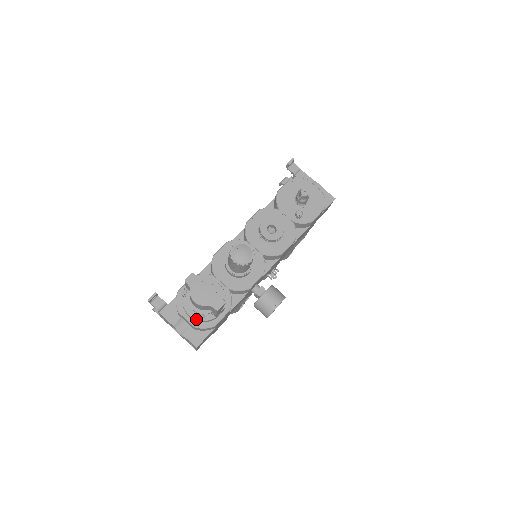
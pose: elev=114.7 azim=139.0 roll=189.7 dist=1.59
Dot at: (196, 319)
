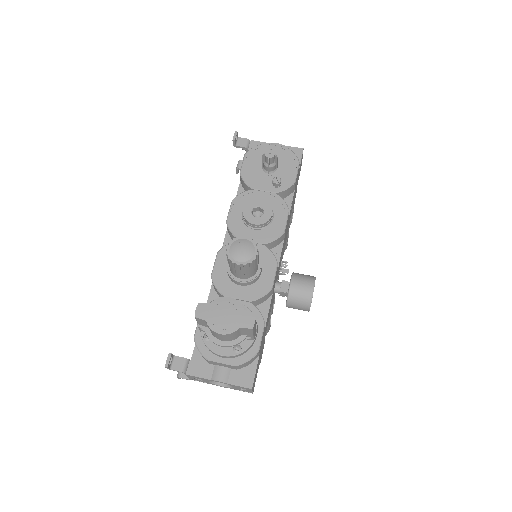
Dot at: (233, 355)
